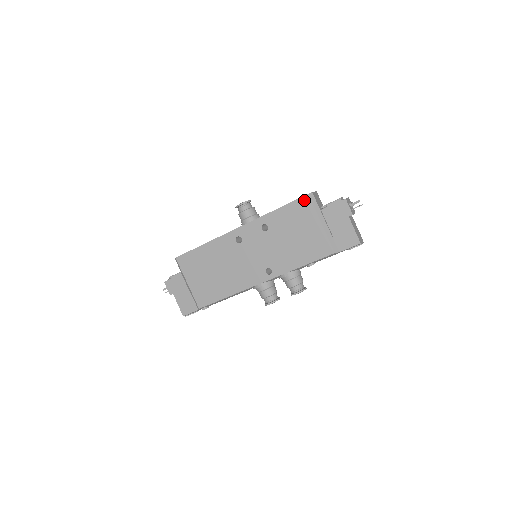
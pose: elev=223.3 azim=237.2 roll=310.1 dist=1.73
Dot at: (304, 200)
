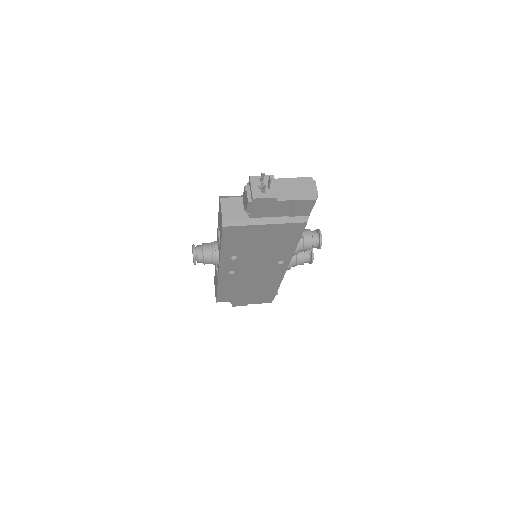
Dot at: (227, 231)
